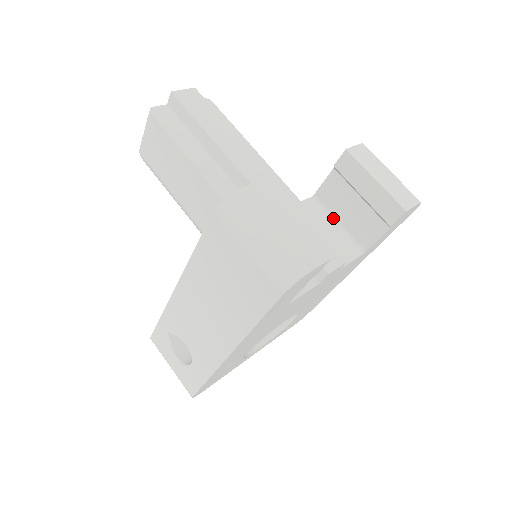
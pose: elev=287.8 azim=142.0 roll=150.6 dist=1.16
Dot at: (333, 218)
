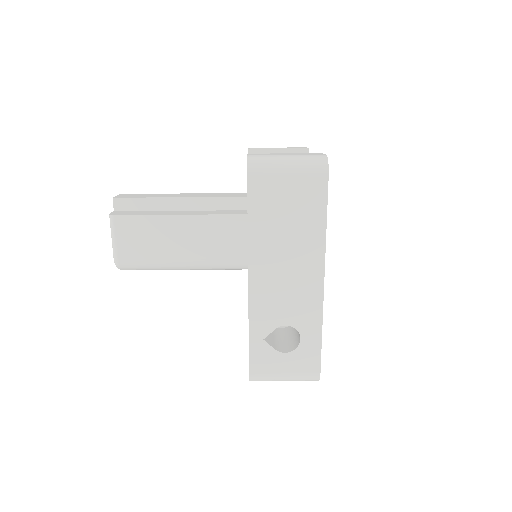
Dot at: occluded
